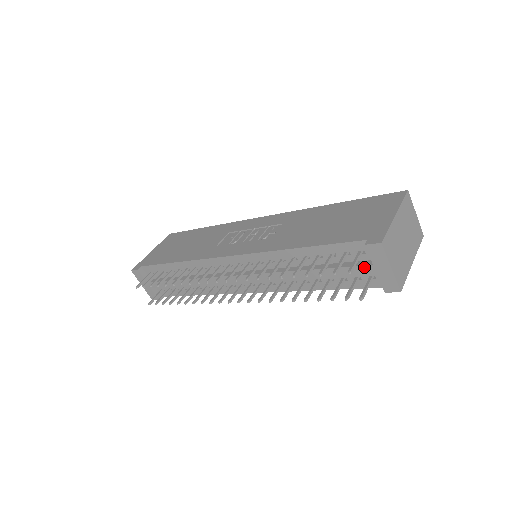
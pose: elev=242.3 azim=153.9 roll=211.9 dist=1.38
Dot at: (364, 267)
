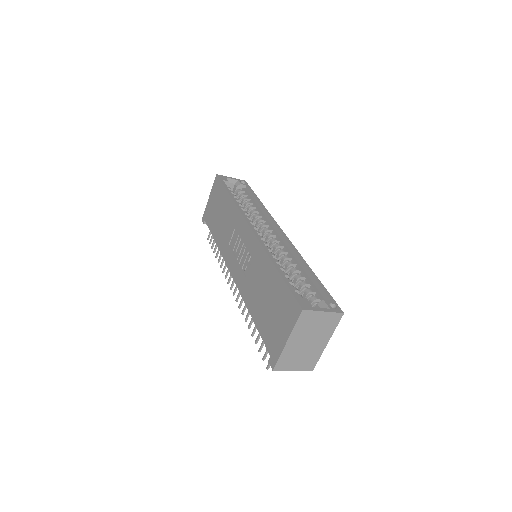
Dot at: occluded
